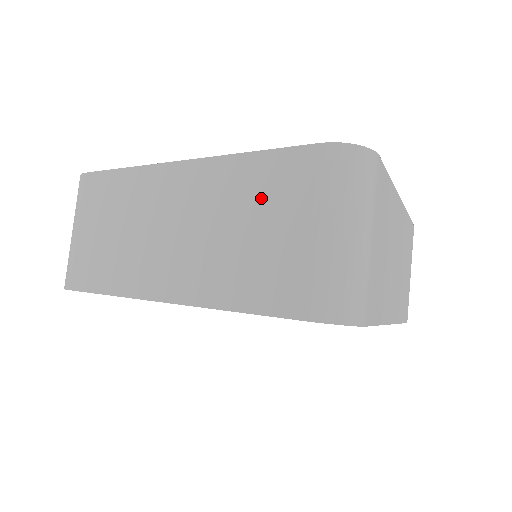
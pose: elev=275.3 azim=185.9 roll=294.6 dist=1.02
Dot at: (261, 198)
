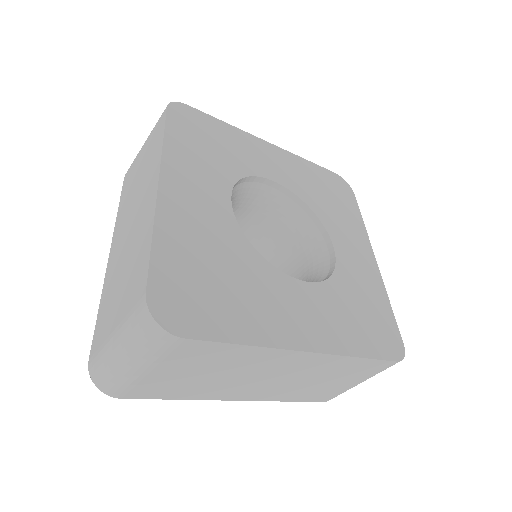
Dot at: (132, 274)
